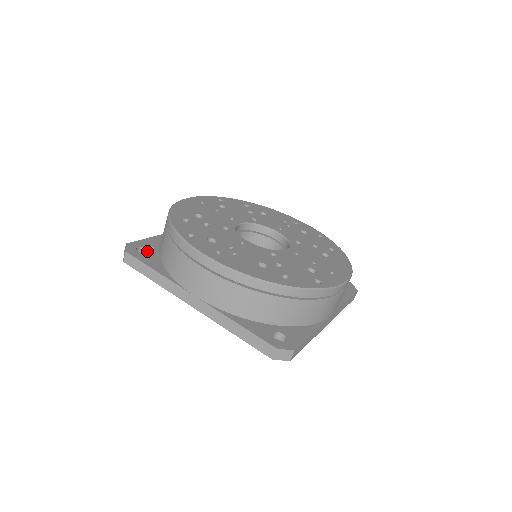
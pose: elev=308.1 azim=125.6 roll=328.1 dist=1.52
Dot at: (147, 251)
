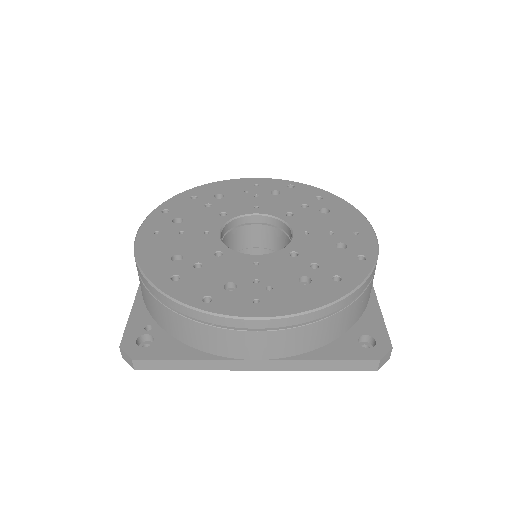
Dot at: (147, 336)
